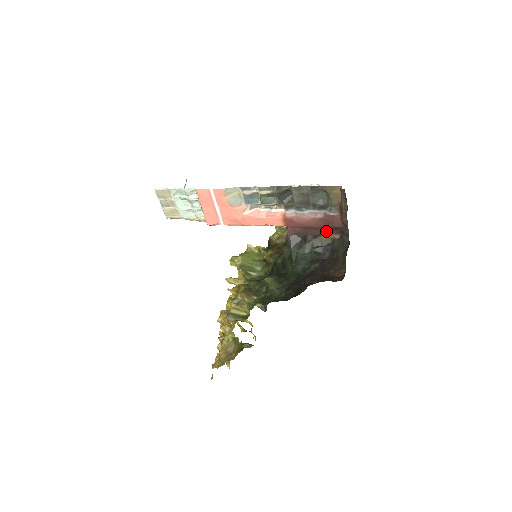
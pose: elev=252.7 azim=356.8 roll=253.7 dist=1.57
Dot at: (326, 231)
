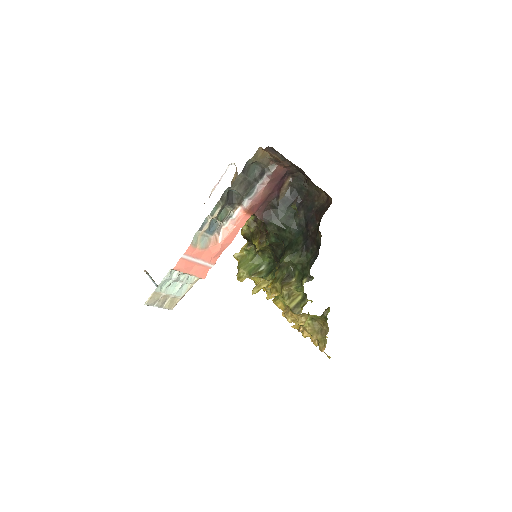
Dot at: (280, 185)
